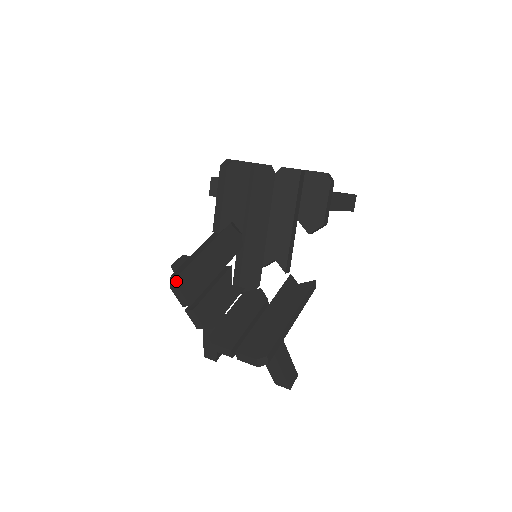
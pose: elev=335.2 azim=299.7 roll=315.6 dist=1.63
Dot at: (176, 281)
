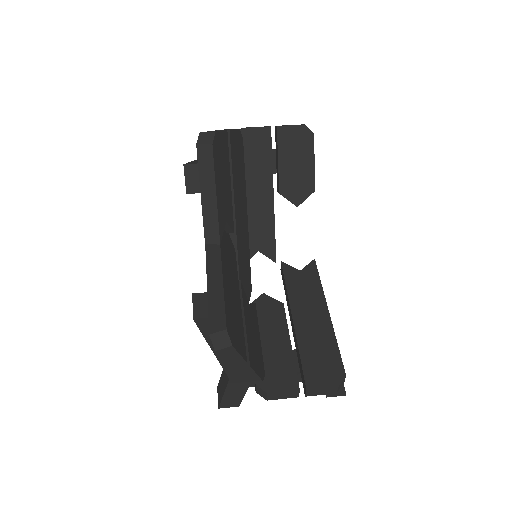
Dot at: (225, 339)
